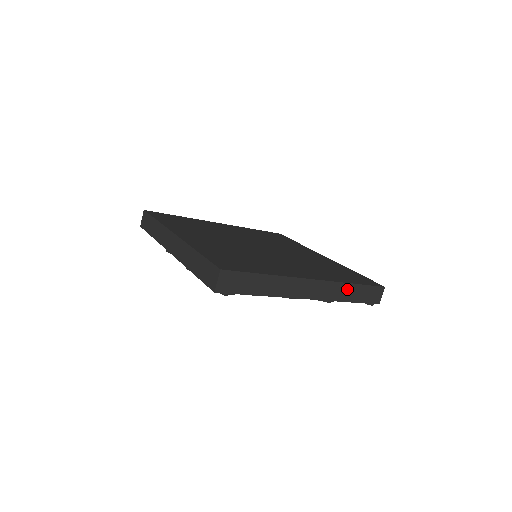
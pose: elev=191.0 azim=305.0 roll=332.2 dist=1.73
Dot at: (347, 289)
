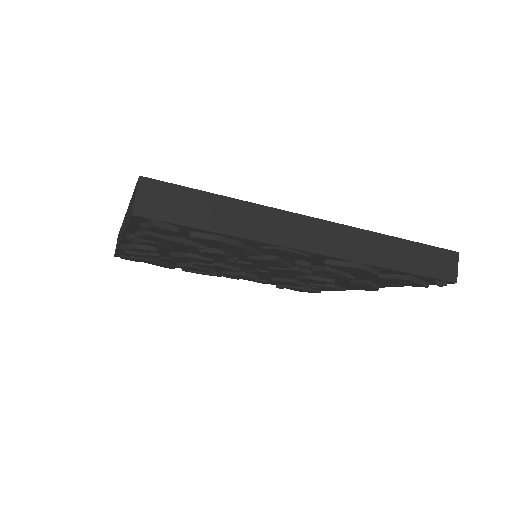
Dot at: (387, 246)
